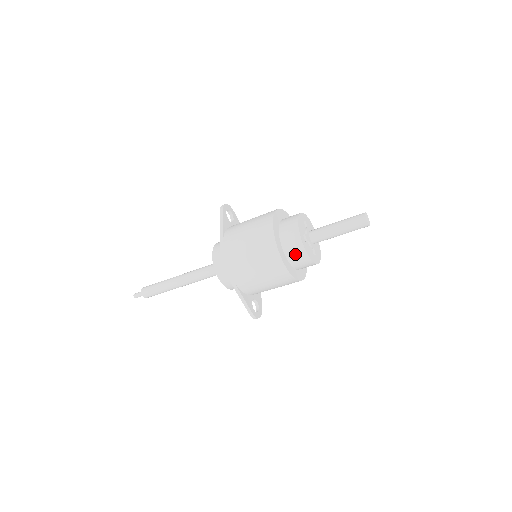
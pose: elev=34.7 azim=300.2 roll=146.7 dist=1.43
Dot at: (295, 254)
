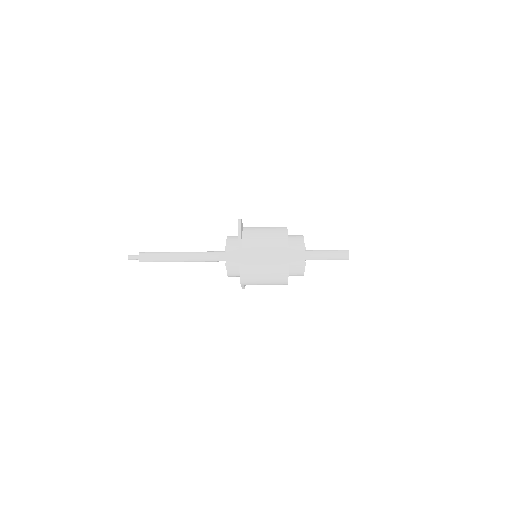
Dot at: (295, 275)
